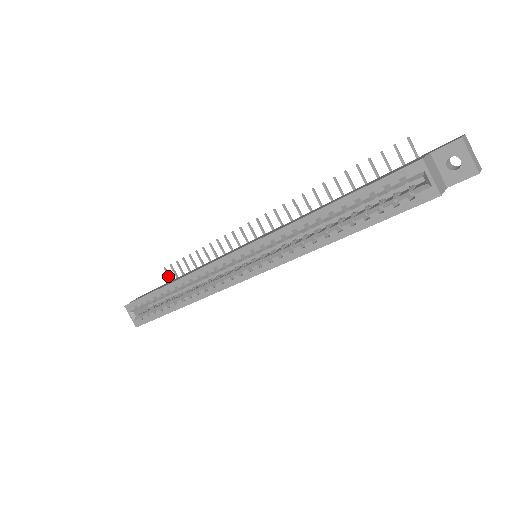
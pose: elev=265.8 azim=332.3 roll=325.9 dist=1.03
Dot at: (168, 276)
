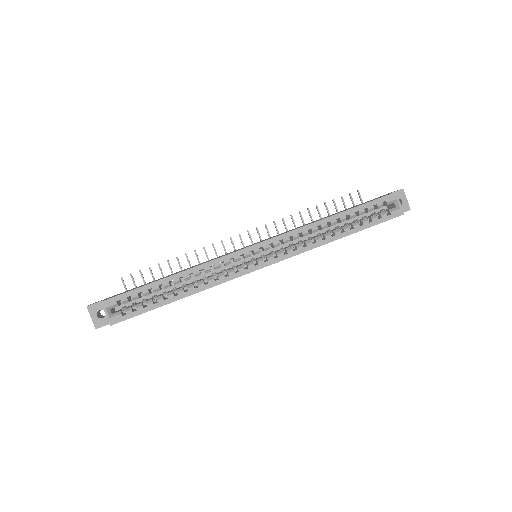
Dot at: (124, 286)
